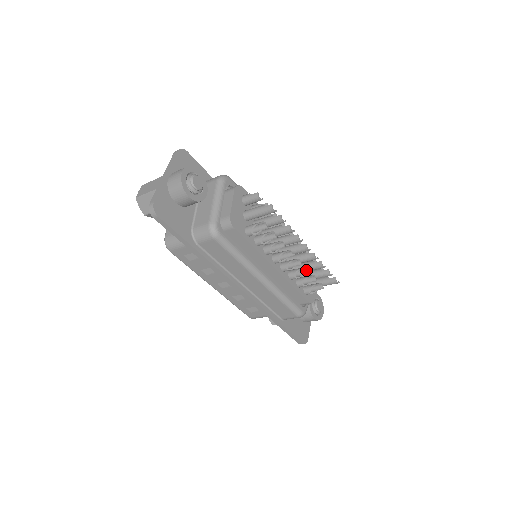
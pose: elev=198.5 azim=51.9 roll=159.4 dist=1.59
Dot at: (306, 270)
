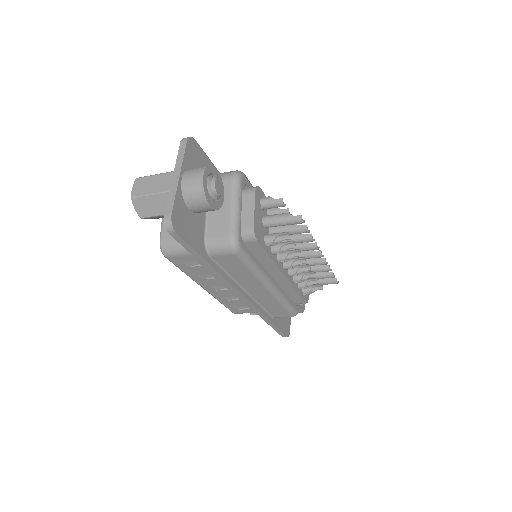
Dot at: (312, 274)
